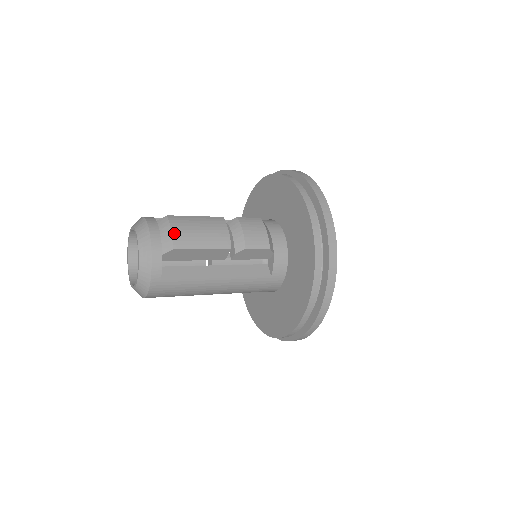
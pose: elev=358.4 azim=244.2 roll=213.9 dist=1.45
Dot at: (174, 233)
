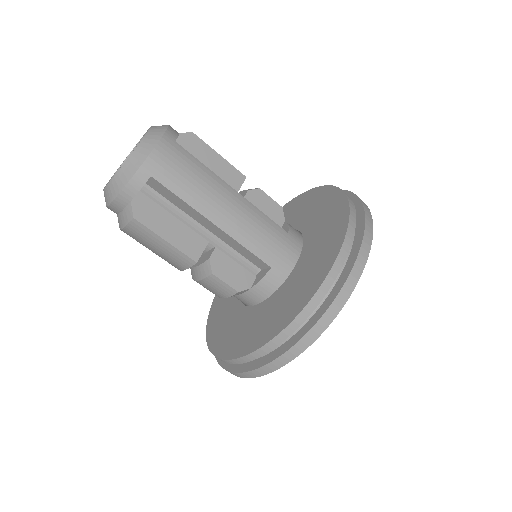
Dot at: occluded
